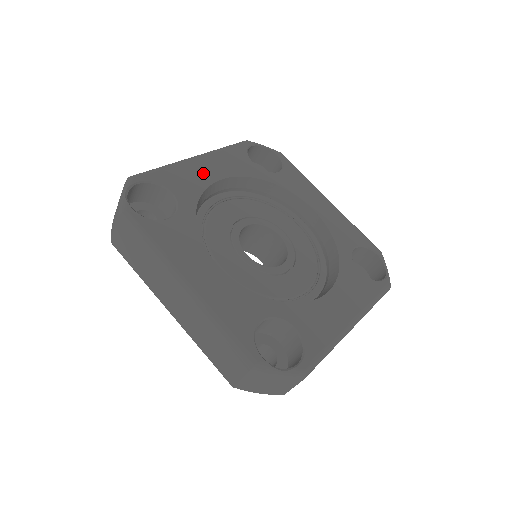
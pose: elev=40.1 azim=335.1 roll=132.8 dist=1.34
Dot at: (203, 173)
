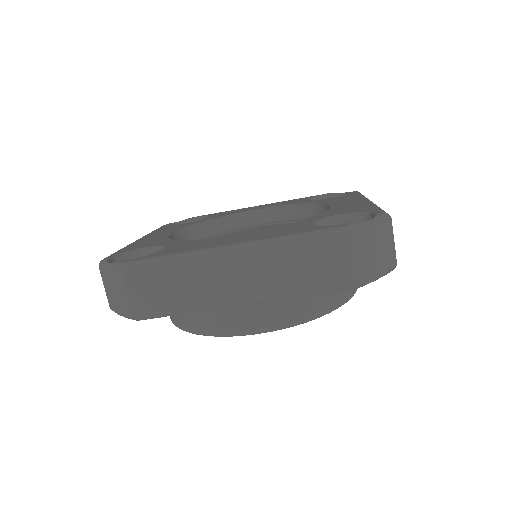
Dot at: (155, 238)
